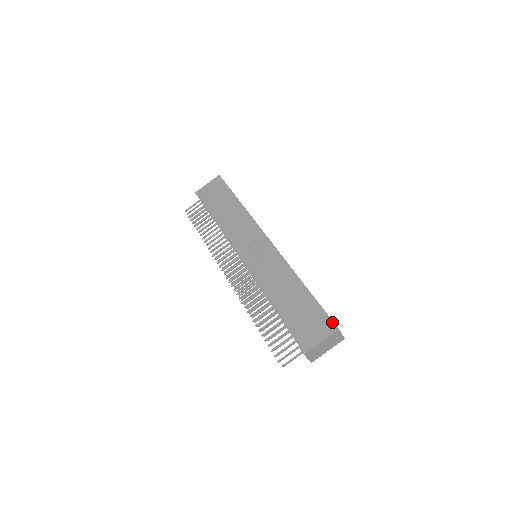
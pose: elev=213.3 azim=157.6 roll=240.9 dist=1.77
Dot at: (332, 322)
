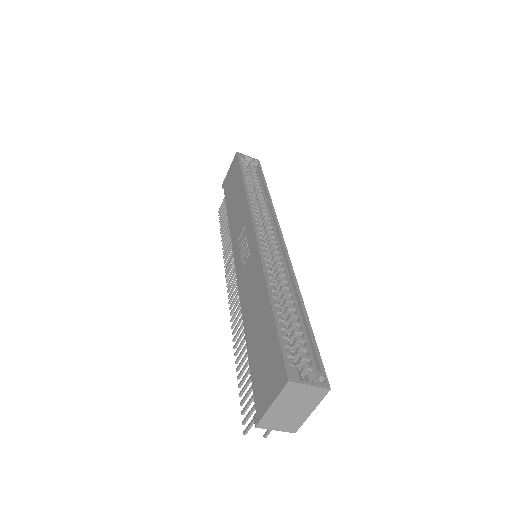
Dot at: (283, 367)
